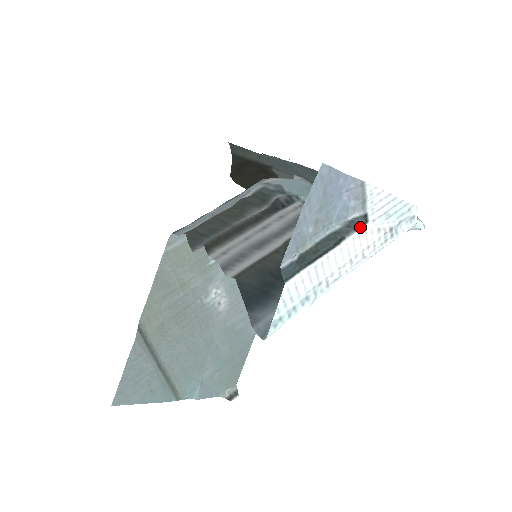
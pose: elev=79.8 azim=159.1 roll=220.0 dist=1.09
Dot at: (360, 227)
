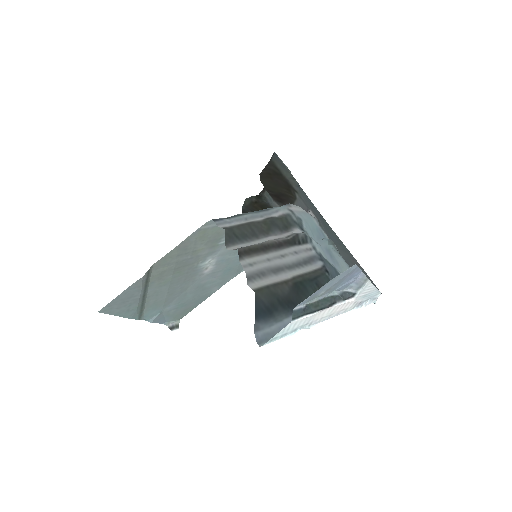
Dot at: (347, 299)
